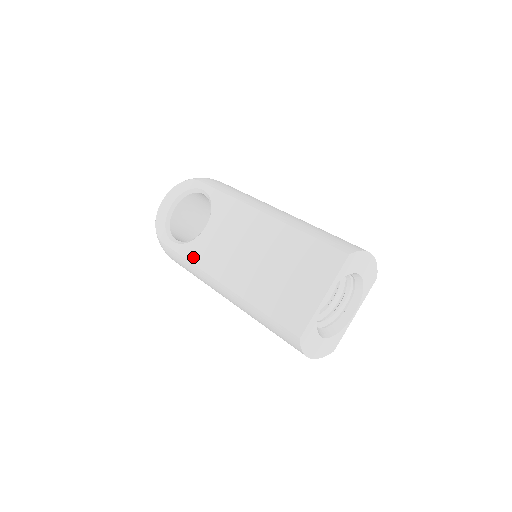
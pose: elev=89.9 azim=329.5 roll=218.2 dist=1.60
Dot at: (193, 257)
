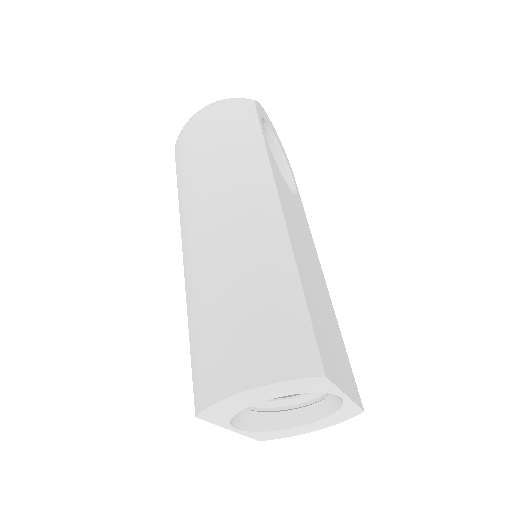
Dot at: occluded
